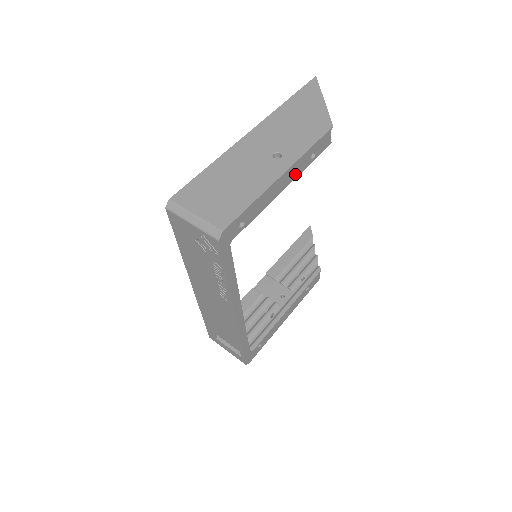
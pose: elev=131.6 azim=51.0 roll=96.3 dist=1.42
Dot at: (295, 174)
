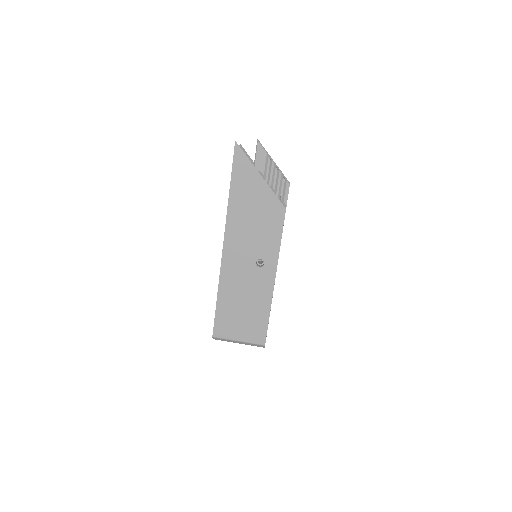
Dot at: occluded
